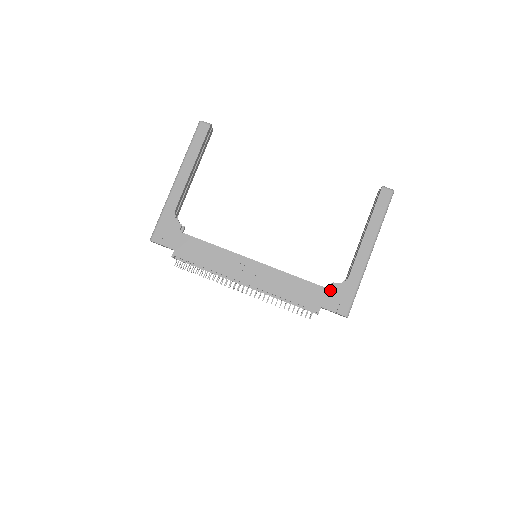
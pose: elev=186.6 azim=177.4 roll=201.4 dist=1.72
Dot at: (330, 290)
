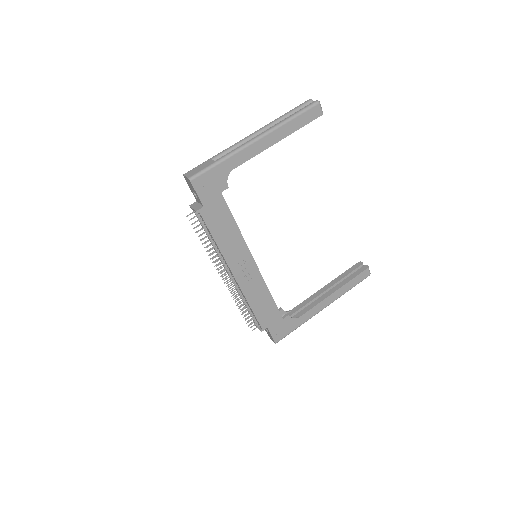
Dot at: (283, 319)
